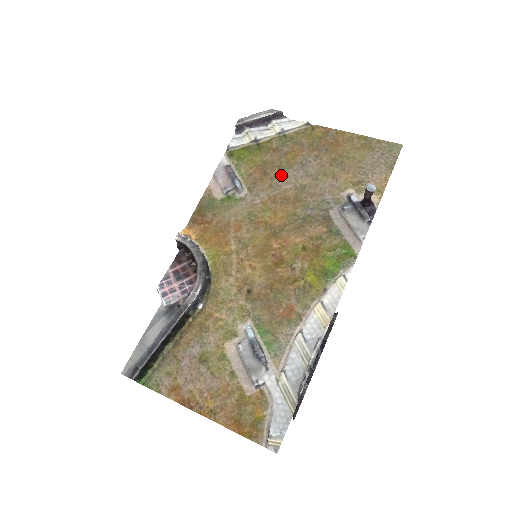
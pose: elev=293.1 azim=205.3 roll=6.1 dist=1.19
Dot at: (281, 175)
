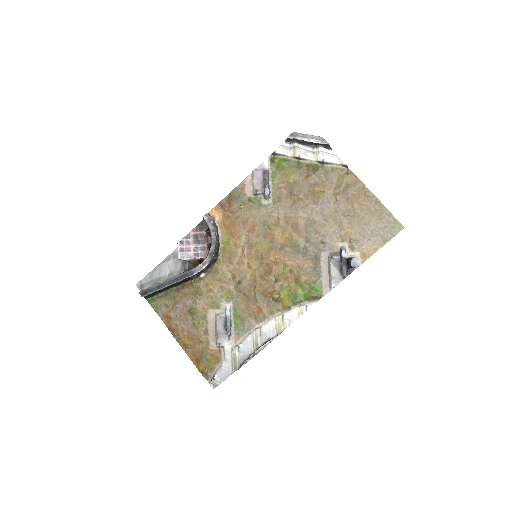
Dot at: (303, 202)
